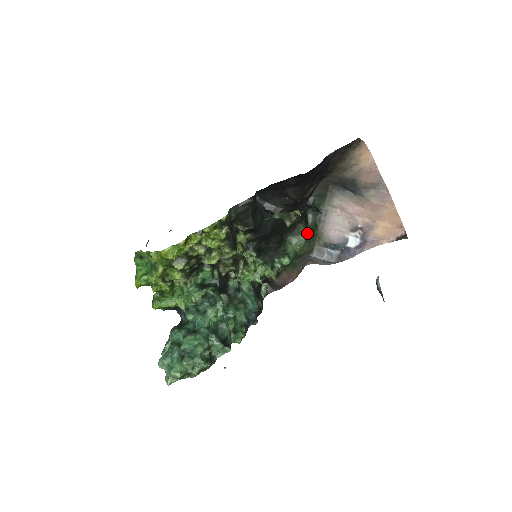
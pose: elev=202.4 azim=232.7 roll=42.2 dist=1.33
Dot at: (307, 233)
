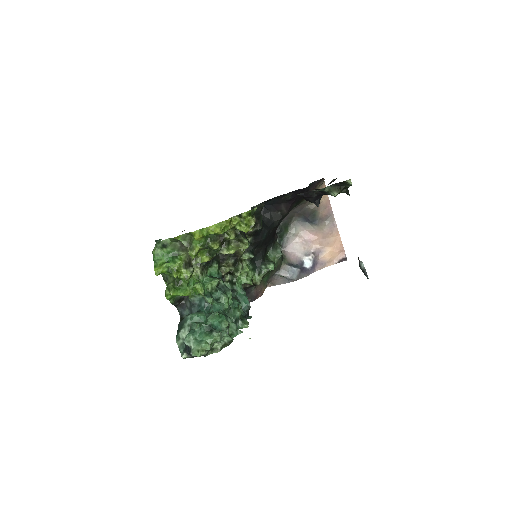
Dot at: occluded
